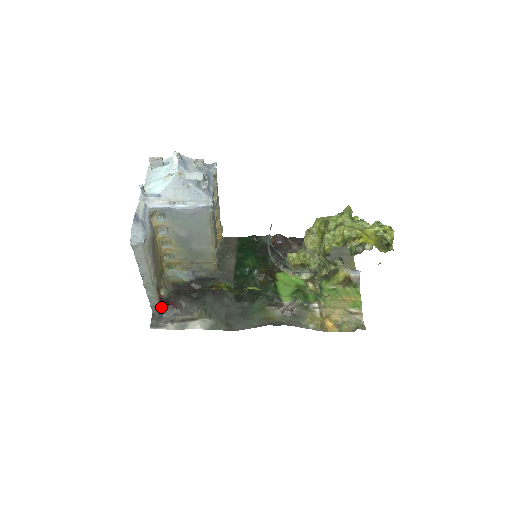
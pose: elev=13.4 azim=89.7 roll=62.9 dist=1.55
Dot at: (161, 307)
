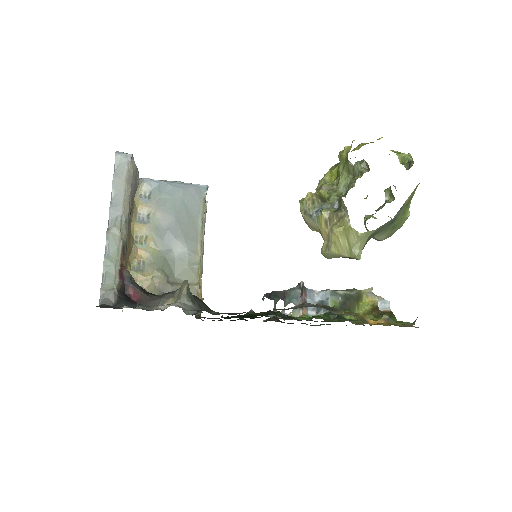
Dot at: (117, 293)
